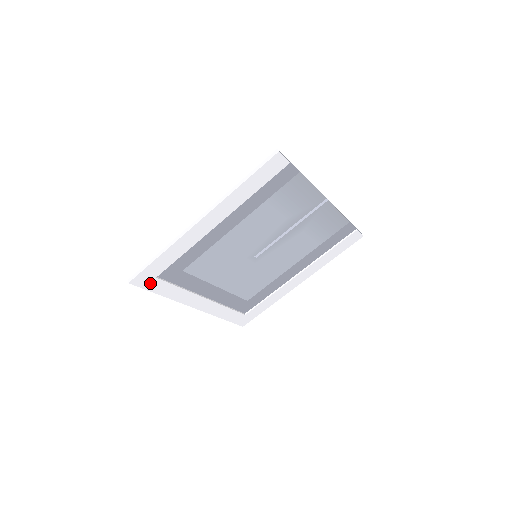
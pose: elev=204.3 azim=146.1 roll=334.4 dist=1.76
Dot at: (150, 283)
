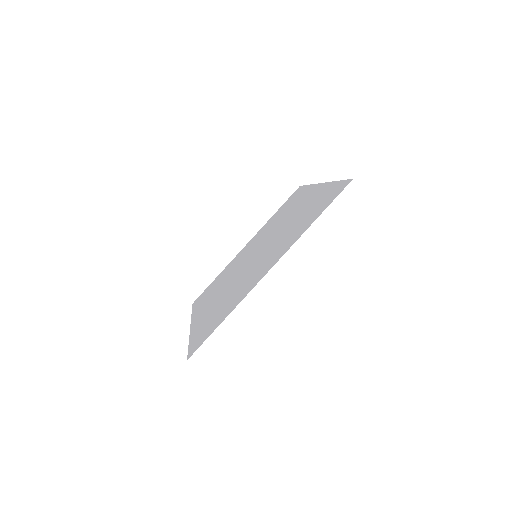
Dot at: occluded
